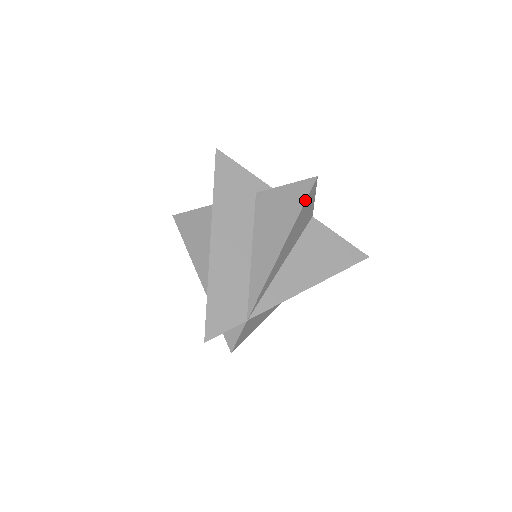
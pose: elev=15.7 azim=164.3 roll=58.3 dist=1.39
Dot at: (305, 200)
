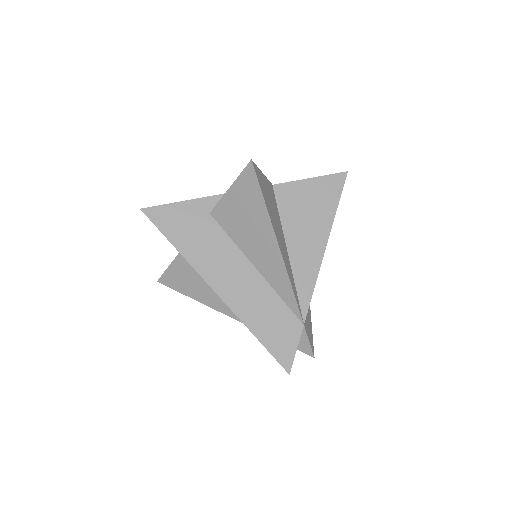
Dot at: (260, 190)
